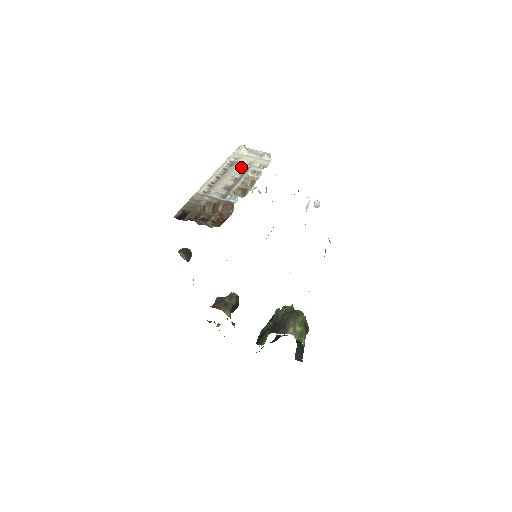
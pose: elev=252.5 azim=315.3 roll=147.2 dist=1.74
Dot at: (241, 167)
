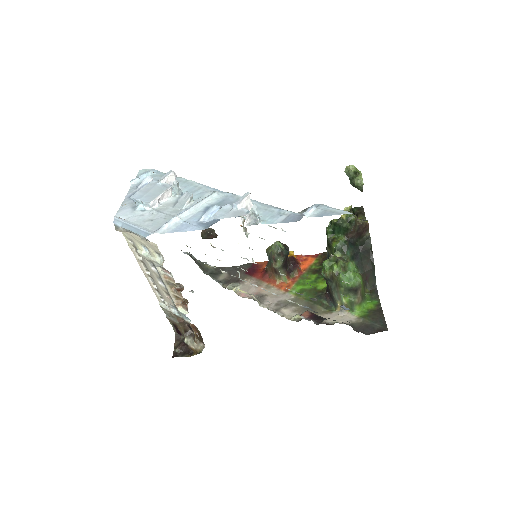
Dot at: (148, 262)
